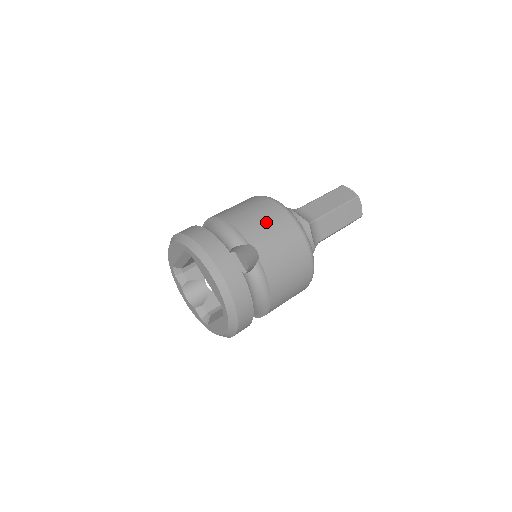
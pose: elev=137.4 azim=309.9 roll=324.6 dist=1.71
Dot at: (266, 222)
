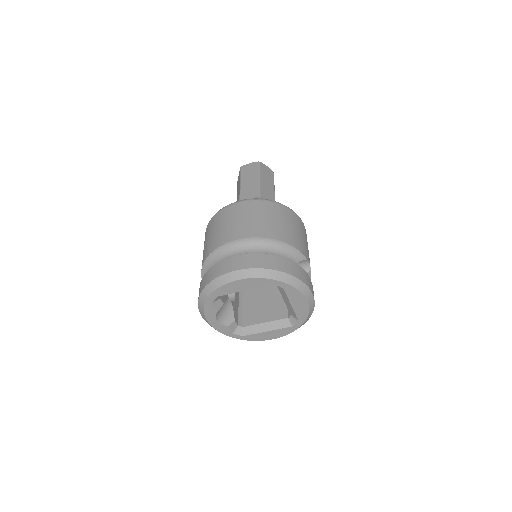
Dot at: (300, 233)
